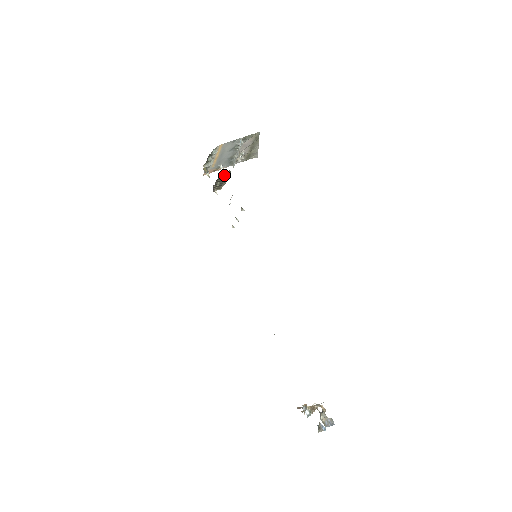
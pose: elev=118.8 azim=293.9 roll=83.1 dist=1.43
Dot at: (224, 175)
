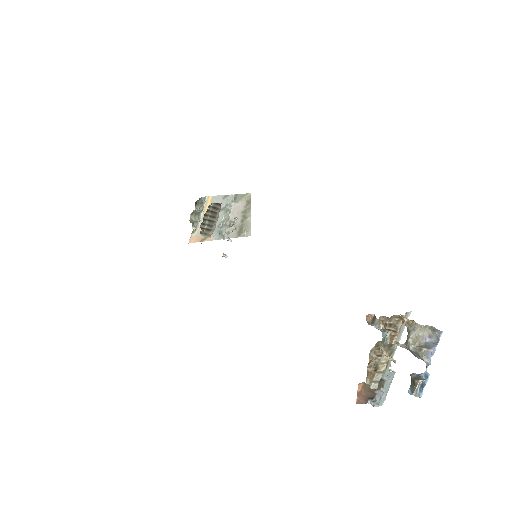
Dot at: (213, 210)
